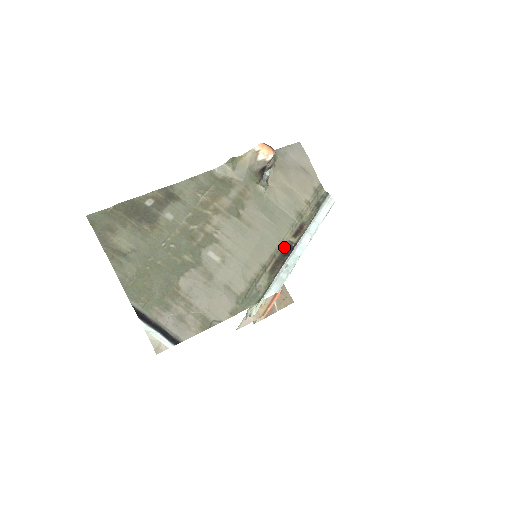
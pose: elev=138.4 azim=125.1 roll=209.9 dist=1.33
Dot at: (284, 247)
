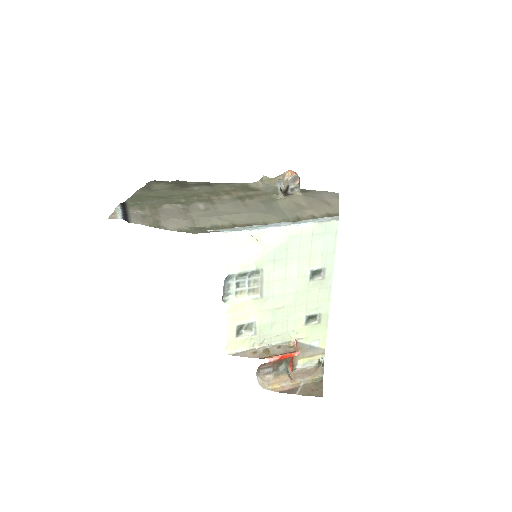
Dot at: occluded
